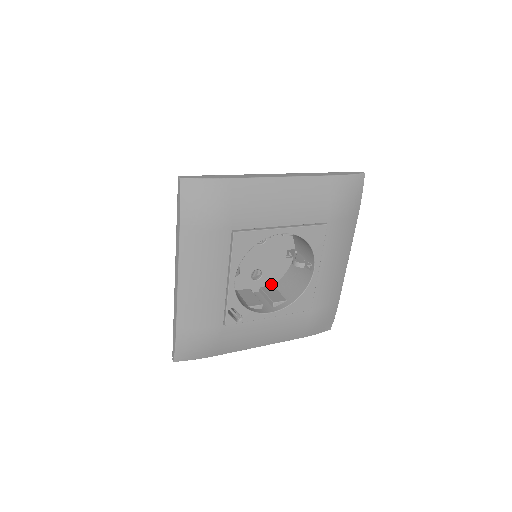
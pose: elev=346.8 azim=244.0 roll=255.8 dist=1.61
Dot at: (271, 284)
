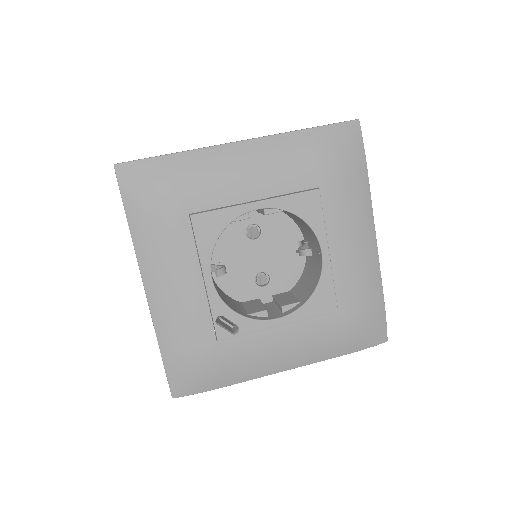
Dot at: (287, 290)
